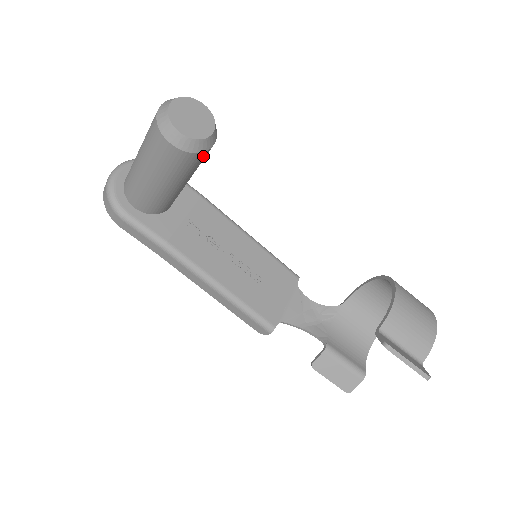
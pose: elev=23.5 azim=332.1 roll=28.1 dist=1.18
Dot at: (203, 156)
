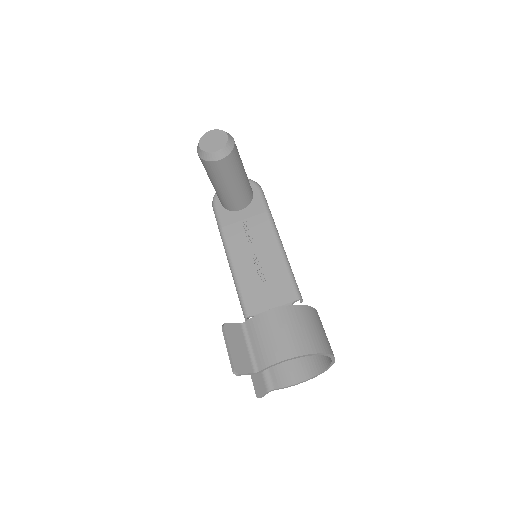
Dot at: (216, 166)
